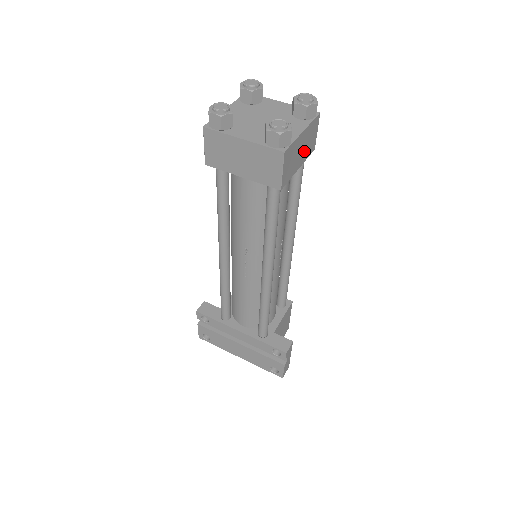
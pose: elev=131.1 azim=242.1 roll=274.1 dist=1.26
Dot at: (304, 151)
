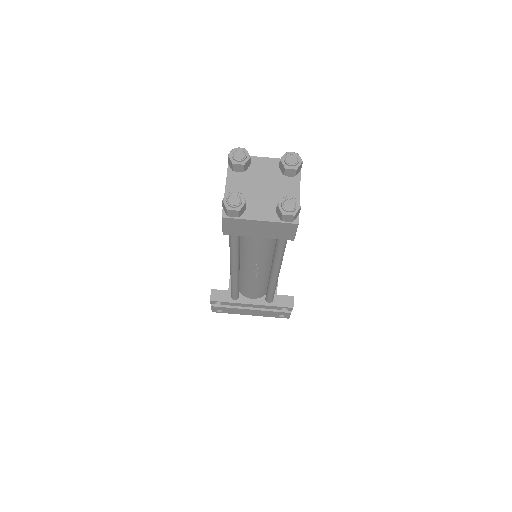
Dot at: occluded
